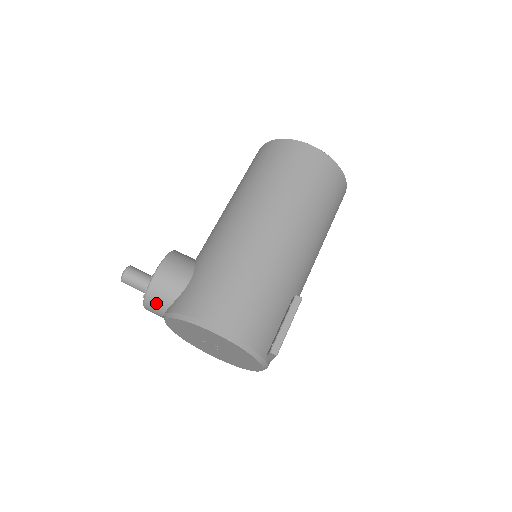
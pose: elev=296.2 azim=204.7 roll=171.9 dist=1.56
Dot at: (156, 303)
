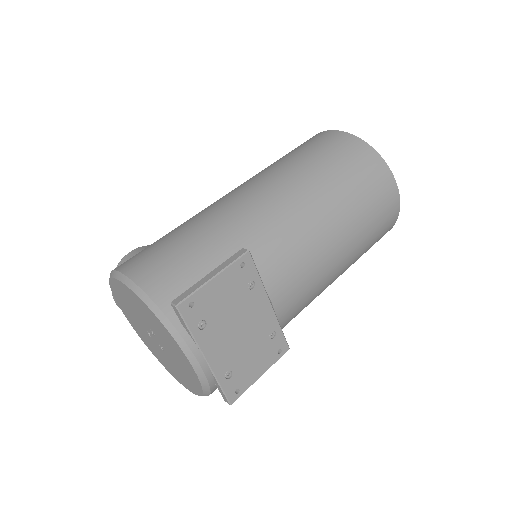
Dot at: occluded
